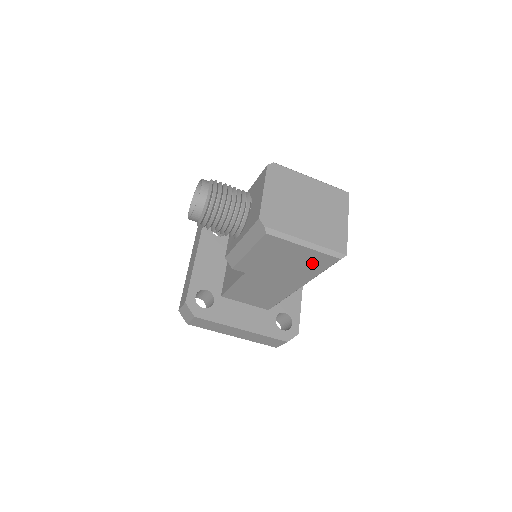
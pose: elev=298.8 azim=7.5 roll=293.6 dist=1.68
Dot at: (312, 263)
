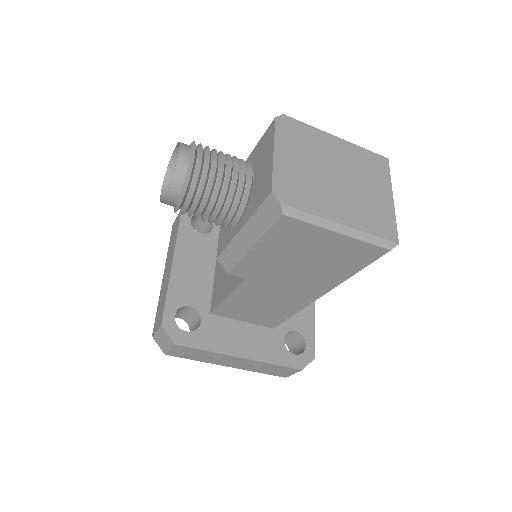
Dot at: (346, 259)
